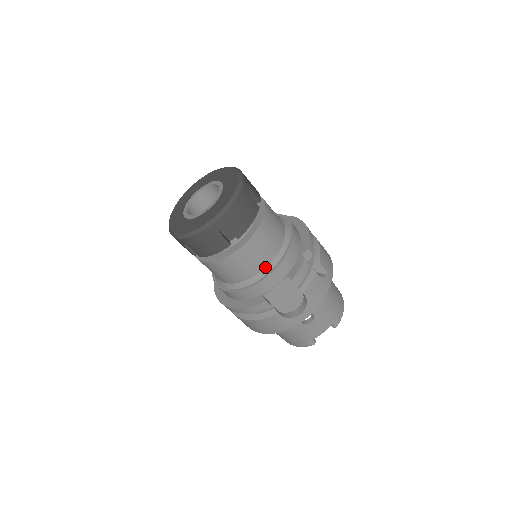
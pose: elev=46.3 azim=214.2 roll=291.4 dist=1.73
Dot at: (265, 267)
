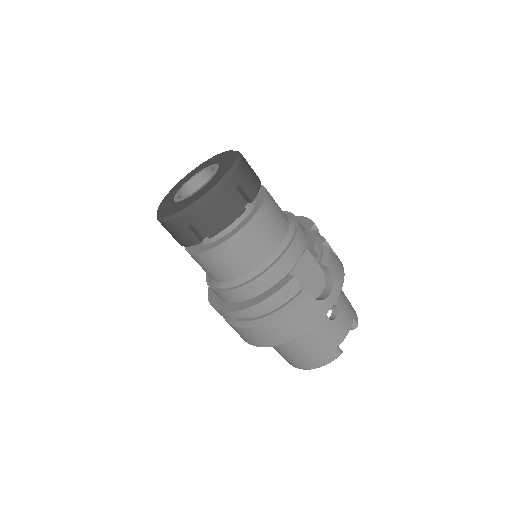
Dot at: (281, 241)
